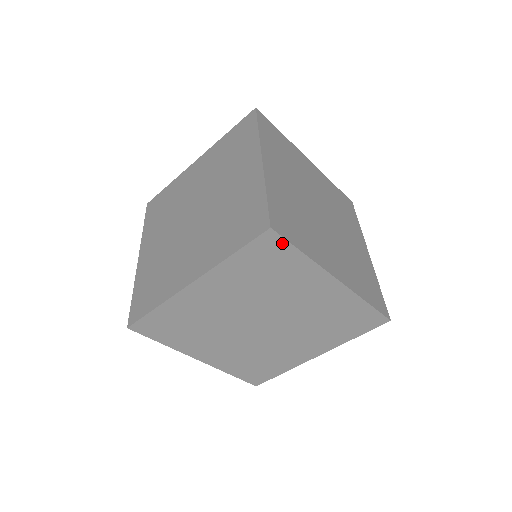
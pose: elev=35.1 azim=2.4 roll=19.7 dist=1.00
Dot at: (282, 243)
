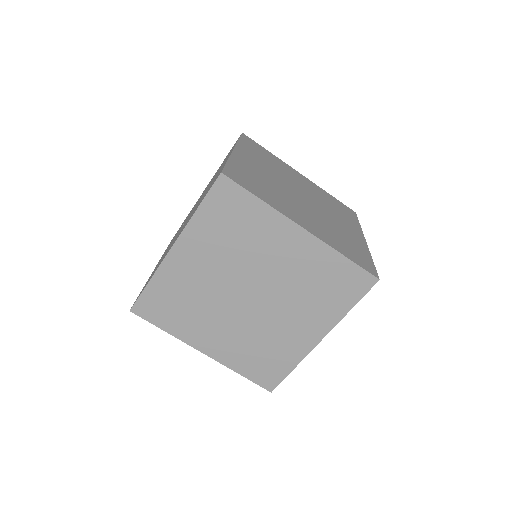
Dot at: occluded
